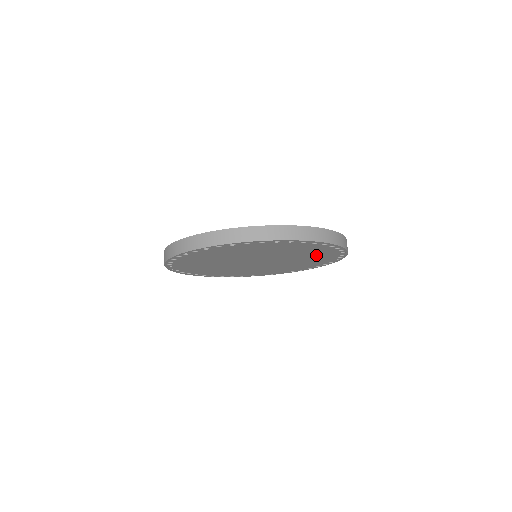
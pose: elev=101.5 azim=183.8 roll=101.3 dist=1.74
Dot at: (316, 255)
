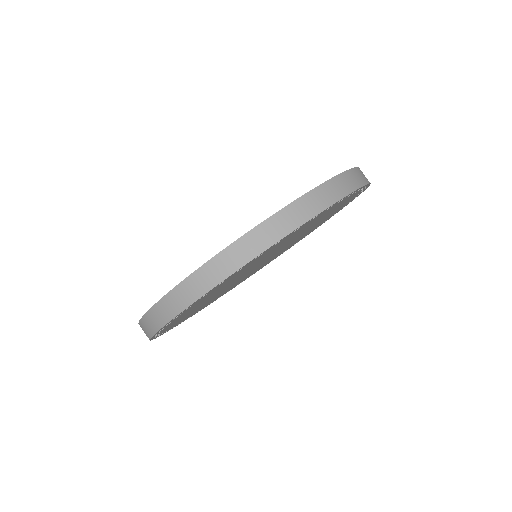
Dot at: (303, 228)
